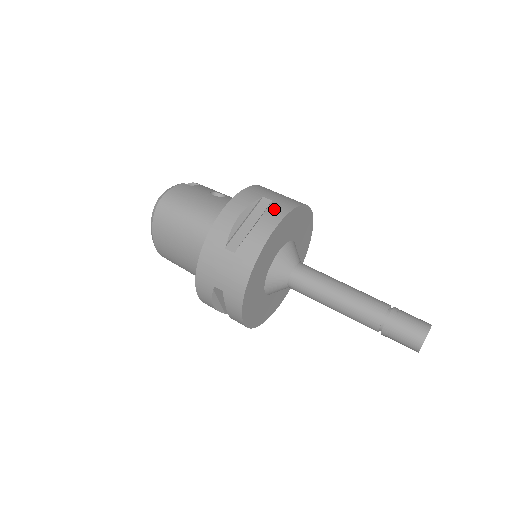
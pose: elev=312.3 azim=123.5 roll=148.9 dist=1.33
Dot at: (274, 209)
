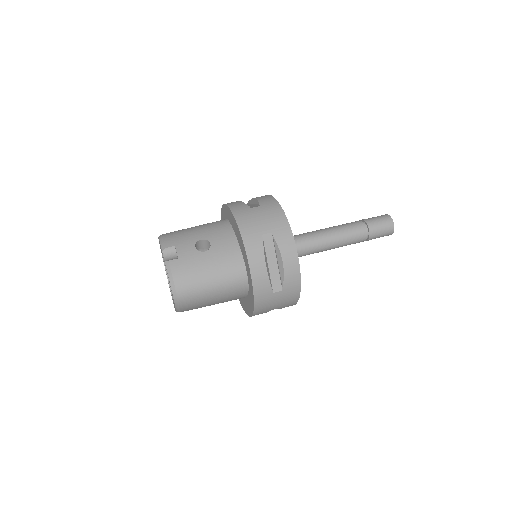
Dot at: (282, 241)
